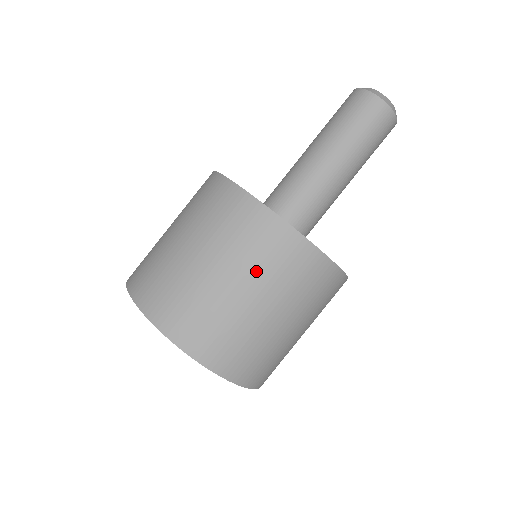
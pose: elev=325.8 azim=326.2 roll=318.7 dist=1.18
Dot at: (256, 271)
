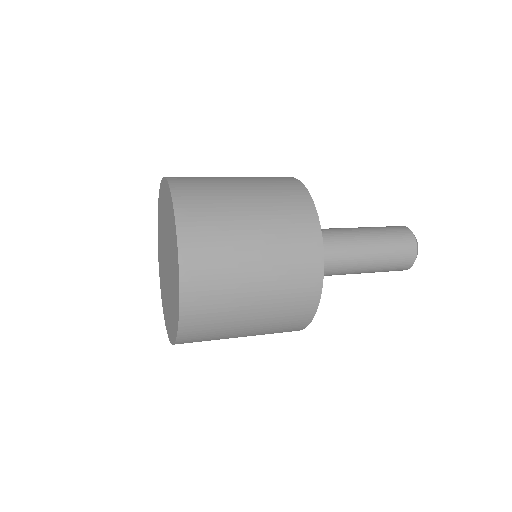
Dot at: (270, 207)
